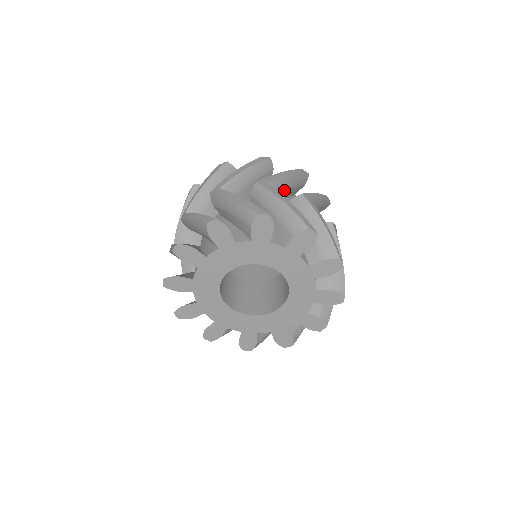
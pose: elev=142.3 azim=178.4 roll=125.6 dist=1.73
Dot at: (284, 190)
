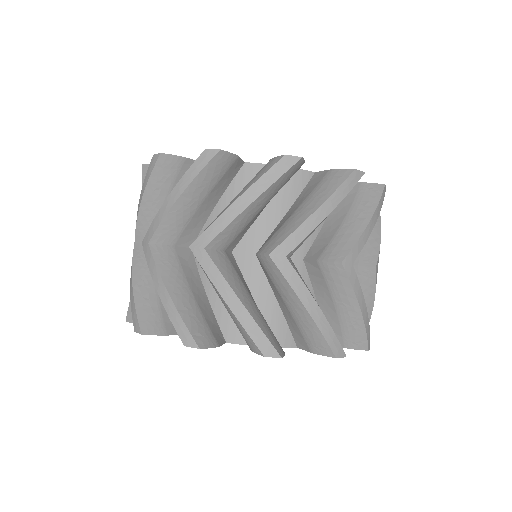
Dot at: (192, 215)
